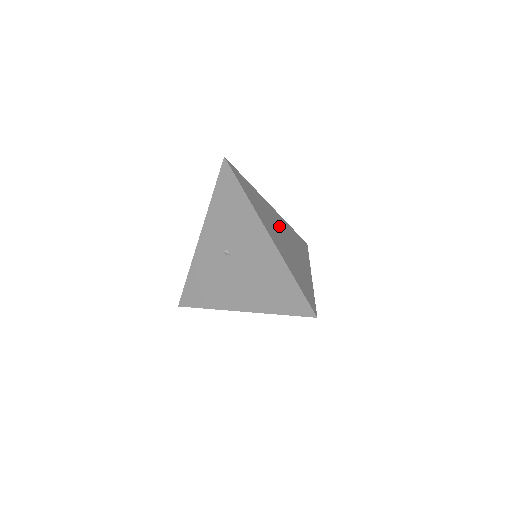
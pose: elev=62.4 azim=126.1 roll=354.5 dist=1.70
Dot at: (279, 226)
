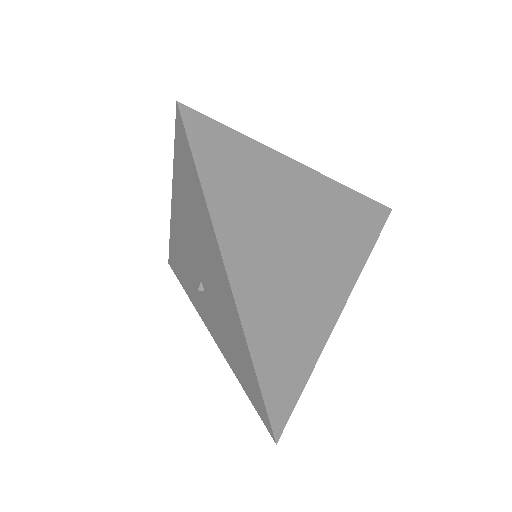
Dot at: occluded
